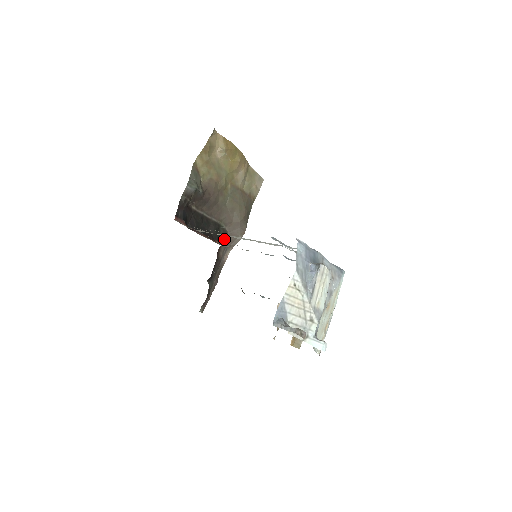
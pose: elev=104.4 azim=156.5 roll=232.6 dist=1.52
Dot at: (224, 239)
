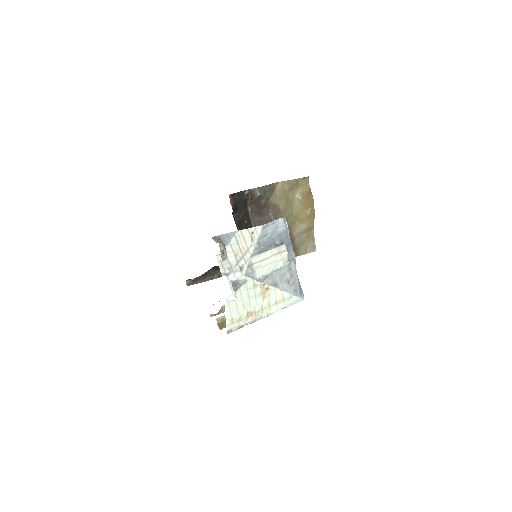
Dot at: occluded
